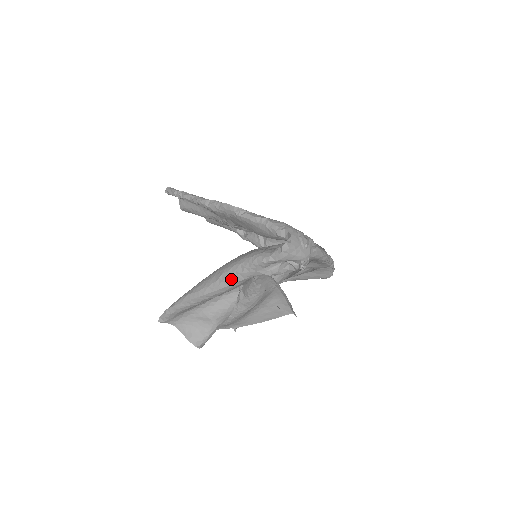
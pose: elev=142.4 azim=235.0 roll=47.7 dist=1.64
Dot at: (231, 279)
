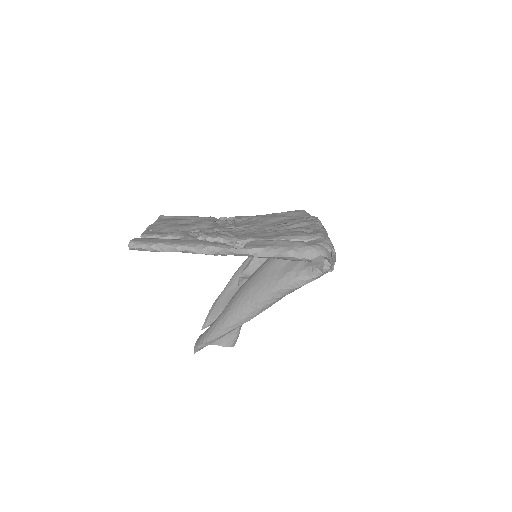
Dot at: (270, 304)
